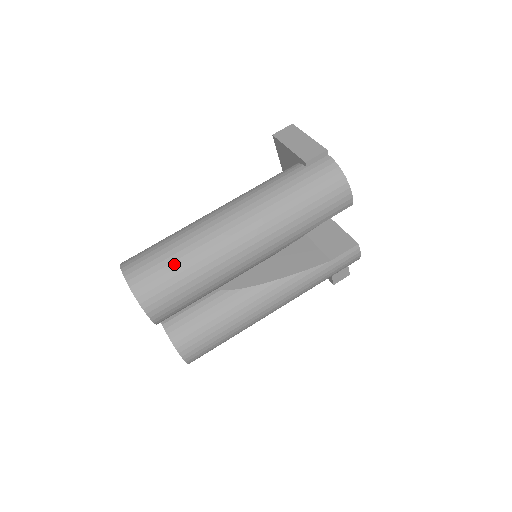
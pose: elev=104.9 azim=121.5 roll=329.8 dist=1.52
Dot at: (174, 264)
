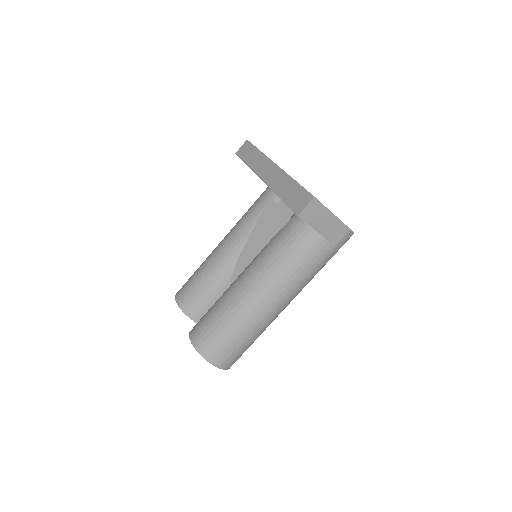
Dot at: (251, 344)
